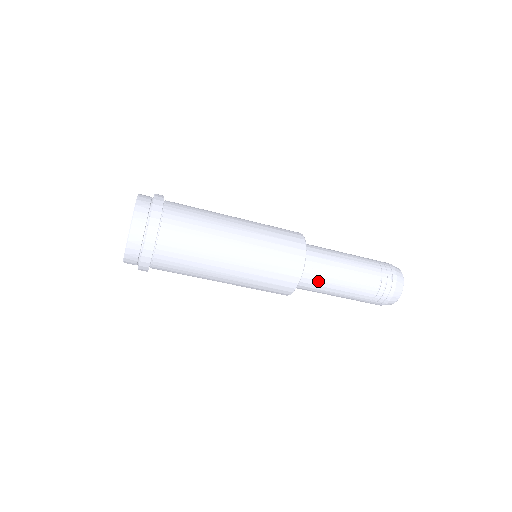
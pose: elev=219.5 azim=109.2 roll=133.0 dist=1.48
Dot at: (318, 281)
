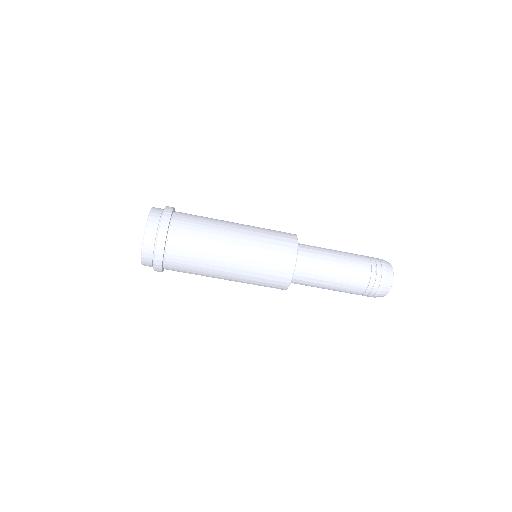
Dot at: (307, 284)
